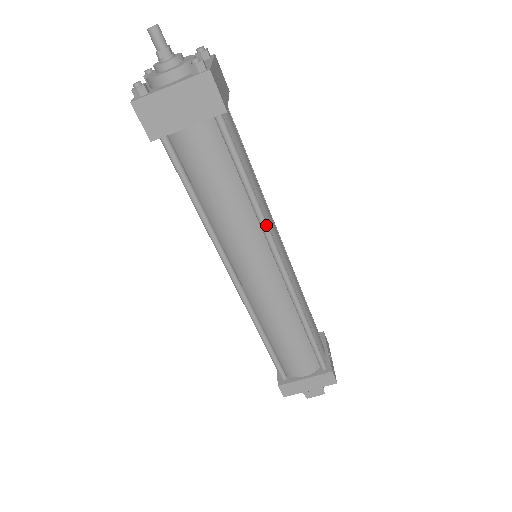
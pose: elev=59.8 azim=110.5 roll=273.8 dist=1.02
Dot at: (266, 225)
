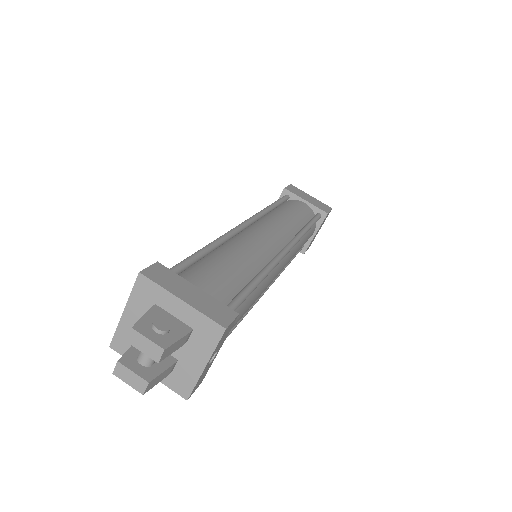
Dot at: (301, 236)
